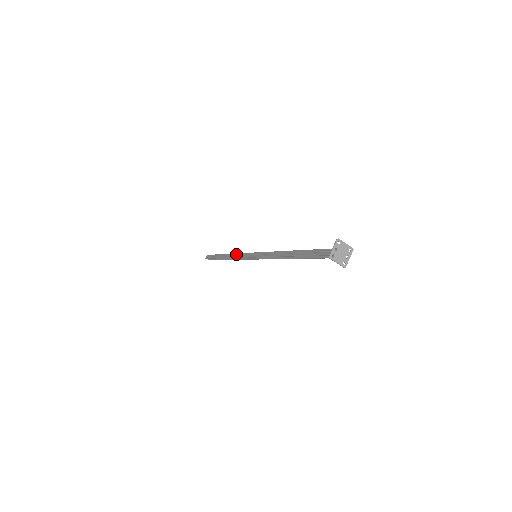
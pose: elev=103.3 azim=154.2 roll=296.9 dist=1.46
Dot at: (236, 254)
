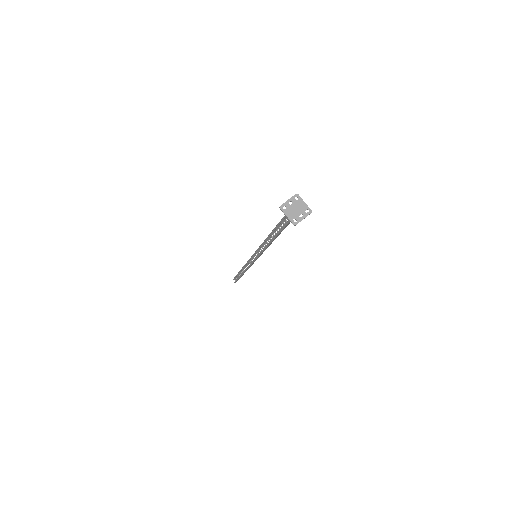
Dot at: occluded
